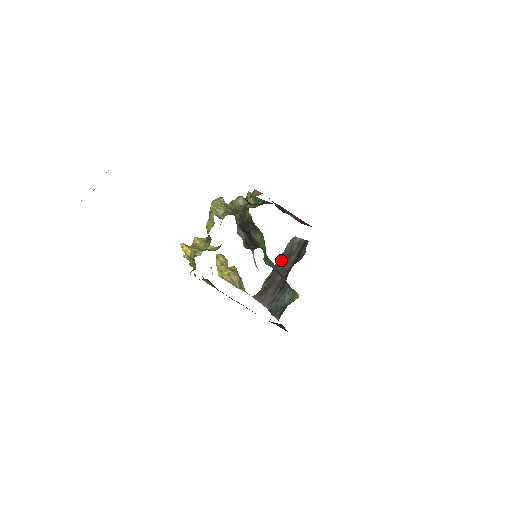
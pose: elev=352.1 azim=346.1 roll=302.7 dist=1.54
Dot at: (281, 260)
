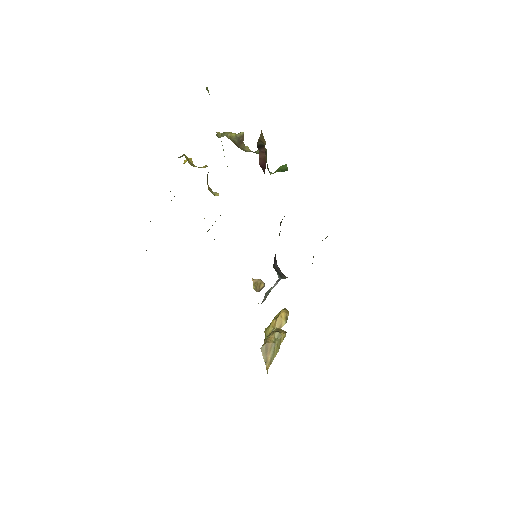
Dot at: occluded
